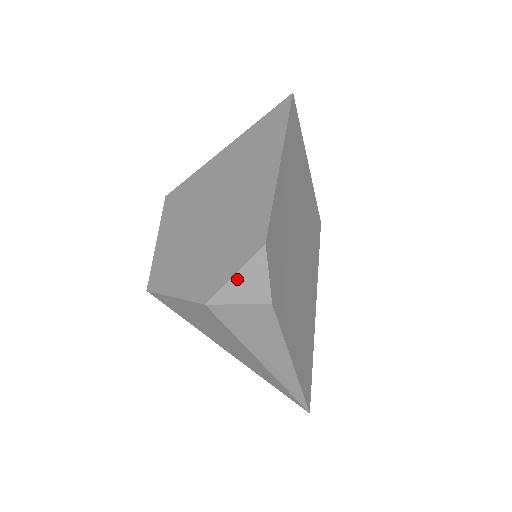
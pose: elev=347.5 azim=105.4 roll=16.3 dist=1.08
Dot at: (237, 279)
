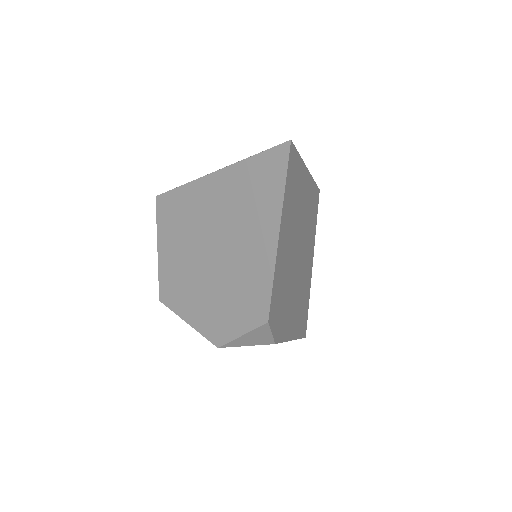
Dot at: (244, 337)
